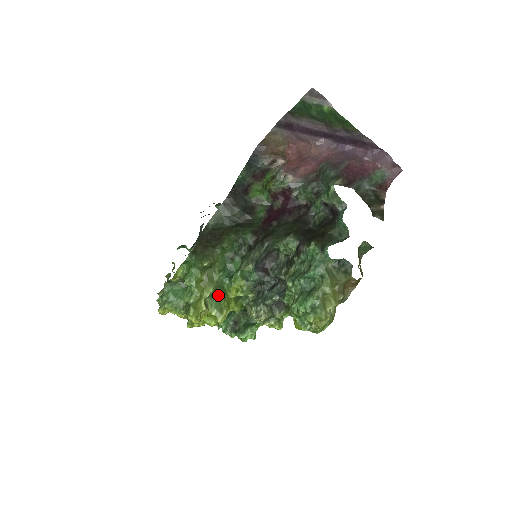
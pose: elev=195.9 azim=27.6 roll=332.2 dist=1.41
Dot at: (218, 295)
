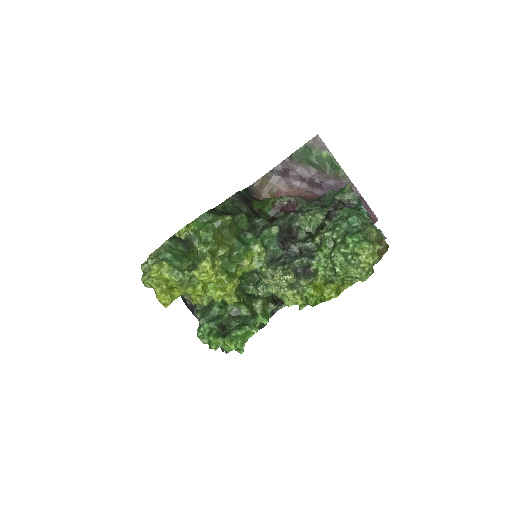
Dot at: (230, 261)
